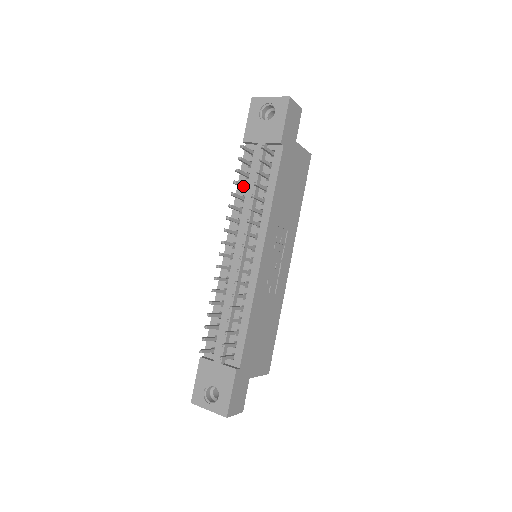
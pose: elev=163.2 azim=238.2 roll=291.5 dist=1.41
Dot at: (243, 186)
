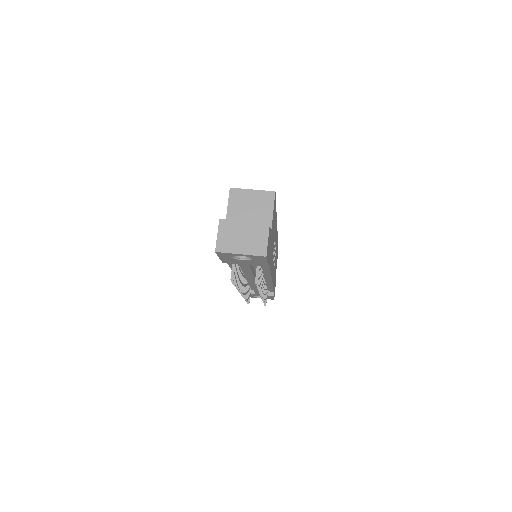
Dot at: occluded
